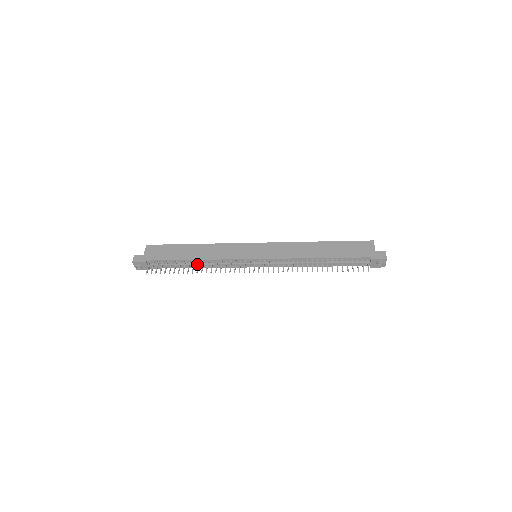
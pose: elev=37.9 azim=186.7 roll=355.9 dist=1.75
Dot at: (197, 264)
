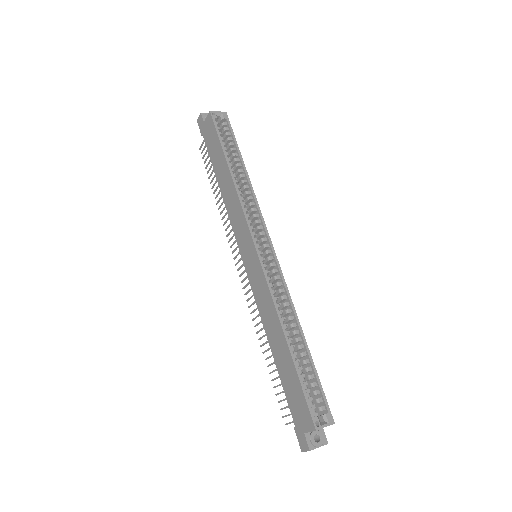
Dot at: occluded
